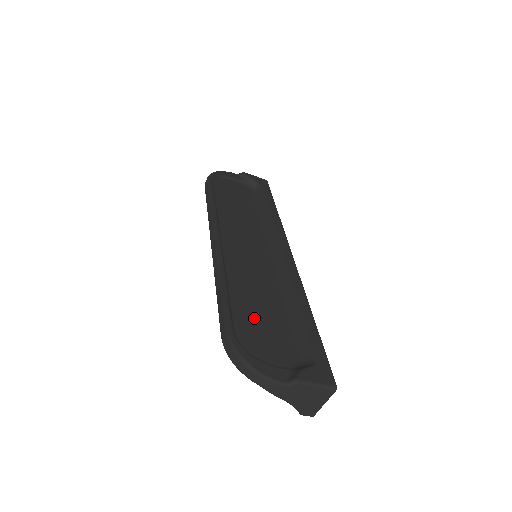
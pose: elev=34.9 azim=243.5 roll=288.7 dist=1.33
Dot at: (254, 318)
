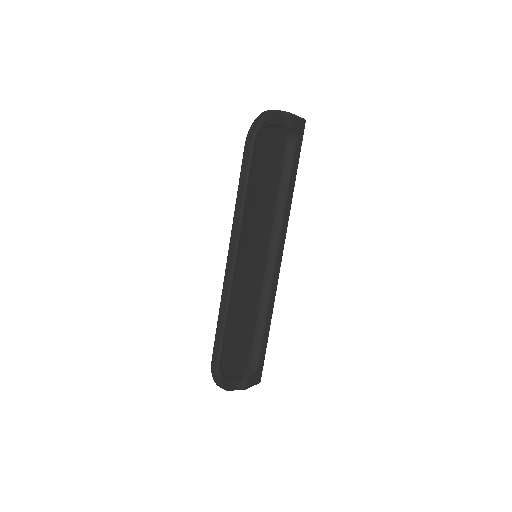
Dot at: (236, 341)
